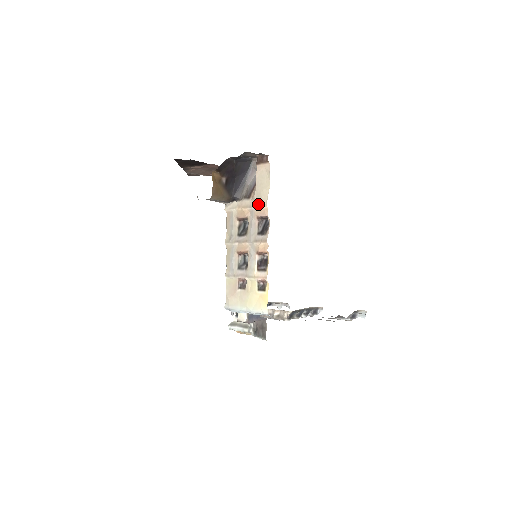
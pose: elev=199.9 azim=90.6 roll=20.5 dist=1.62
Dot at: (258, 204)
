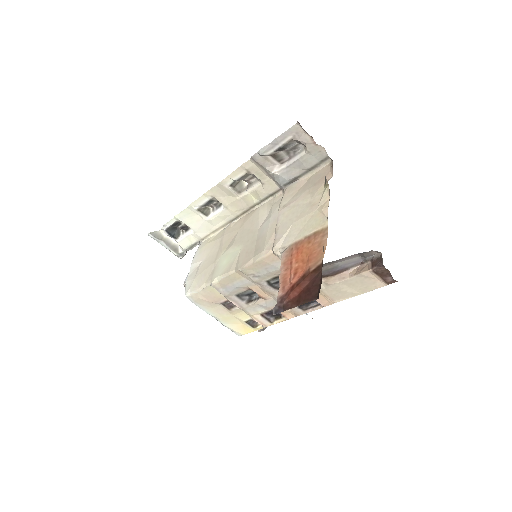
Dot at: (326, 293)
